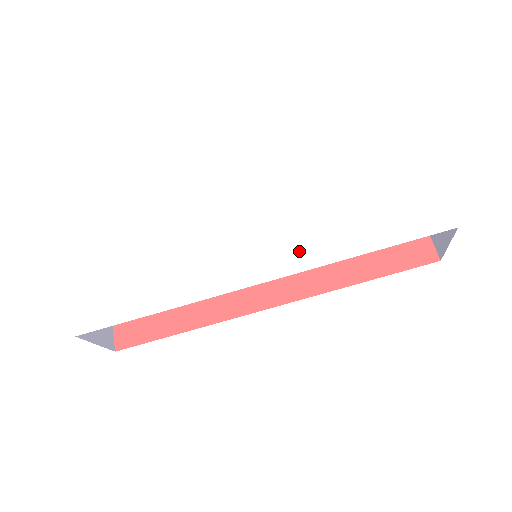
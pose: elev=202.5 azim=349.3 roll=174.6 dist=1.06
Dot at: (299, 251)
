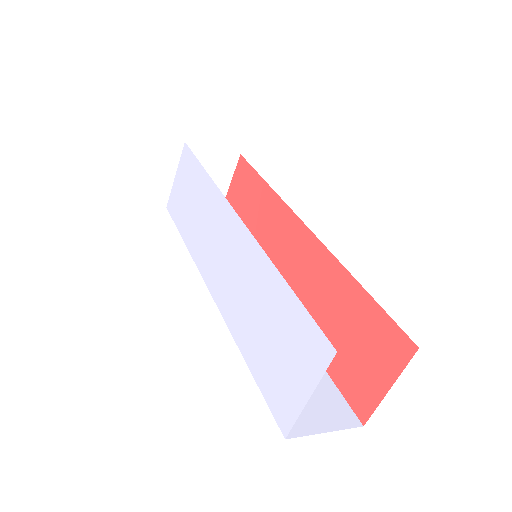
Dot at: (229, 300)
